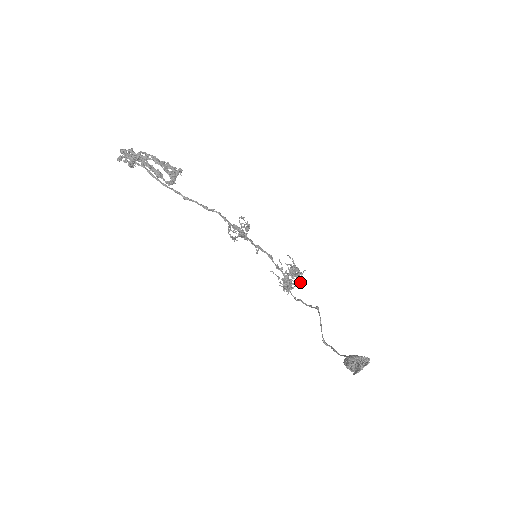
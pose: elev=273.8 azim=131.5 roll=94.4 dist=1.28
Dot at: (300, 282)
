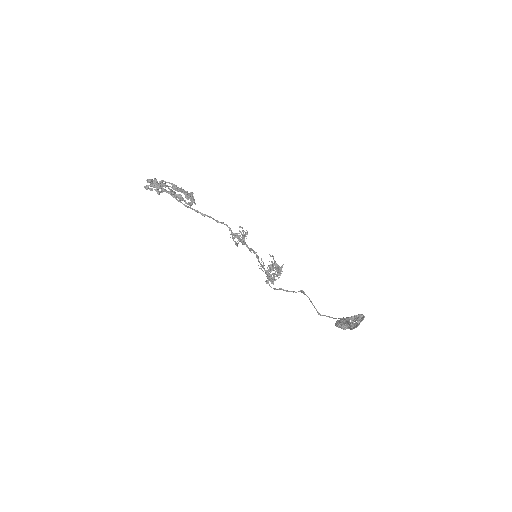
Dot at: occluded
